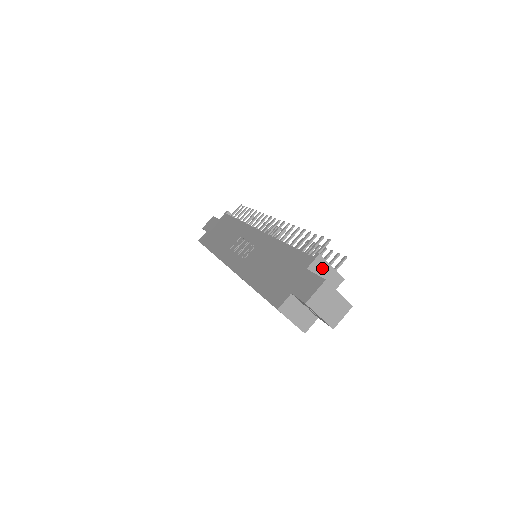
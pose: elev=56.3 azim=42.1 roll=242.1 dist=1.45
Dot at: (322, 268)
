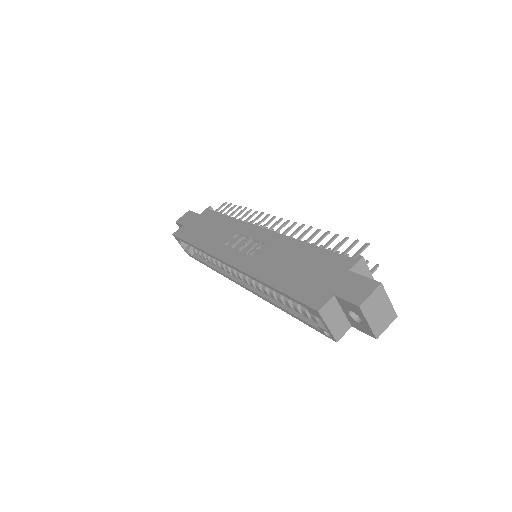
Dot at: (362, 272)
